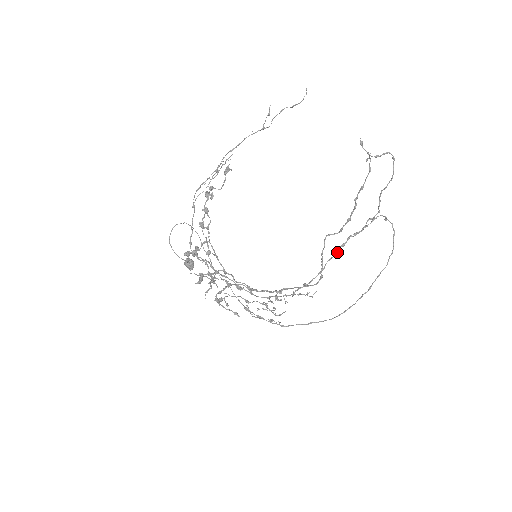
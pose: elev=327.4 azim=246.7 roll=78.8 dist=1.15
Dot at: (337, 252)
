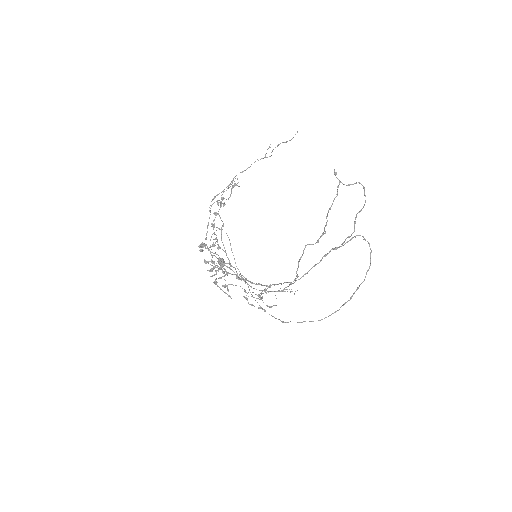
Dot at: (320, 261)
